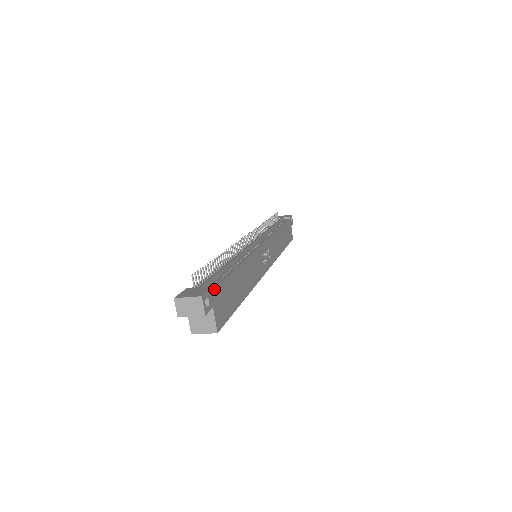
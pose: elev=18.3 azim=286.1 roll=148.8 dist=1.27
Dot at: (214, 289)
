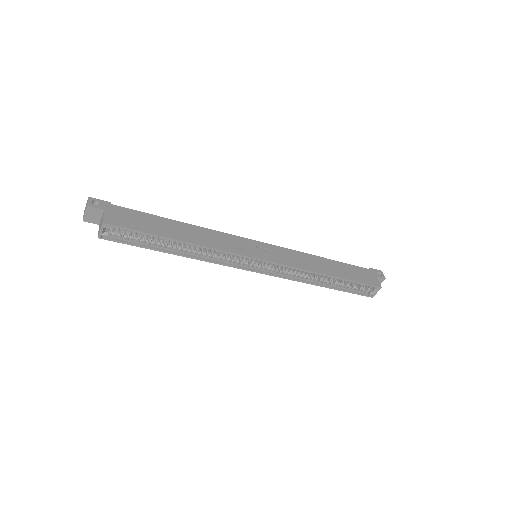
Dot at: (114, 205)
